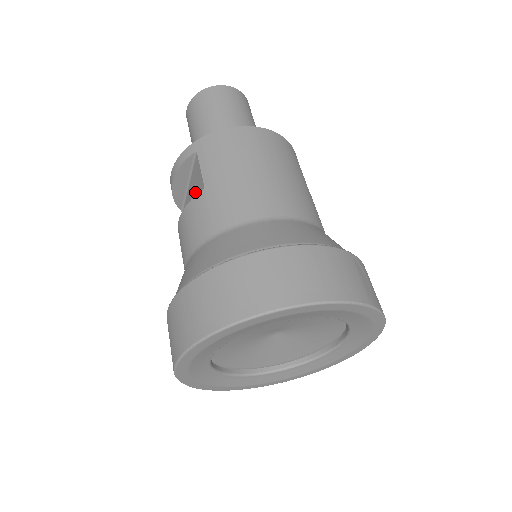
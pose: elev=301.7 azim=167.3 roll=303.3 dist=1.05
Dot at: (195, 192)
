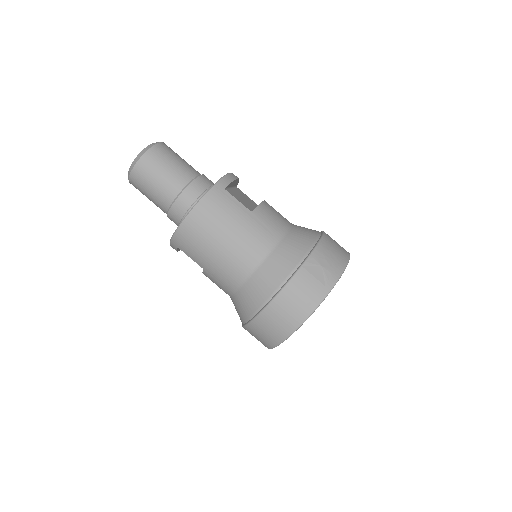
Dot at: occluded
